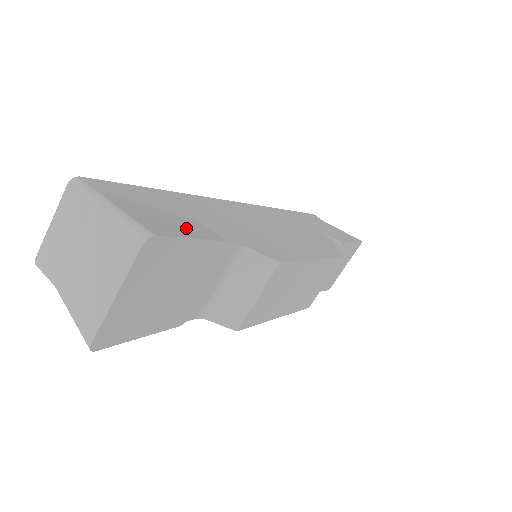
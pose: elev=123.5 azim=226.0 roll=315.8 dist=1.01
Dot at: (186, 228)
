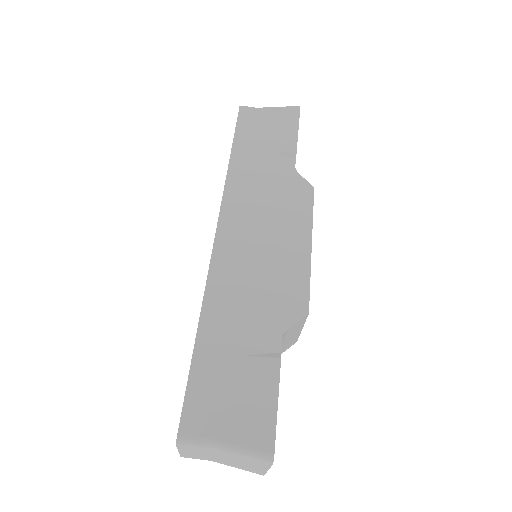
Dot at: (260, 393)
